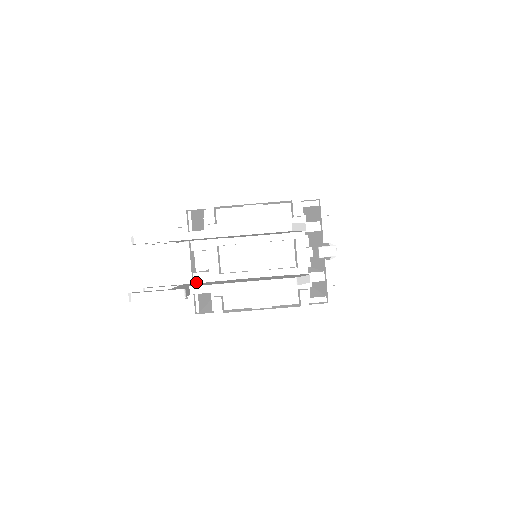
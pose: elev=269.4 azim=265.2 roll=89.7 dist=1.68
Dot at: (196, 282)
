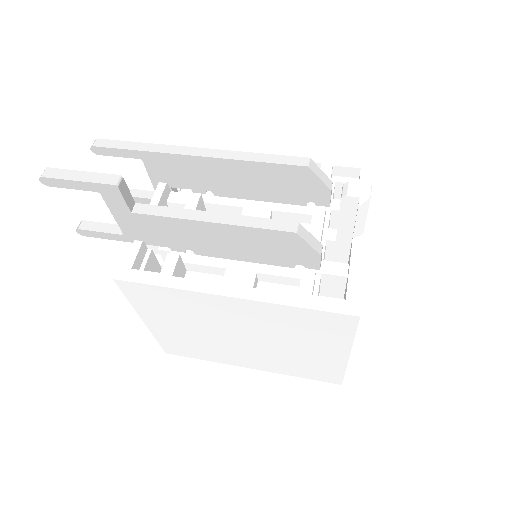
Dot at: occluded
